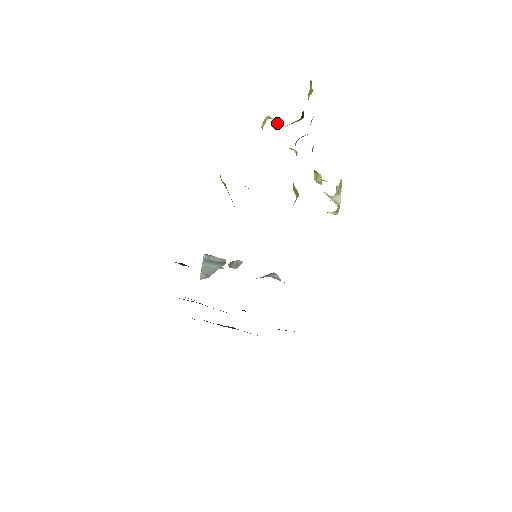
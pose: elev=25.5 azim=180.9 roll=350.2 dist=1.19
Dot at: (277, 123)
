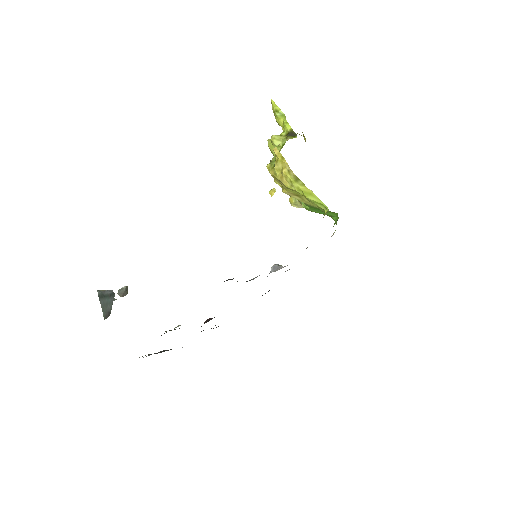
Dot at: occluded
